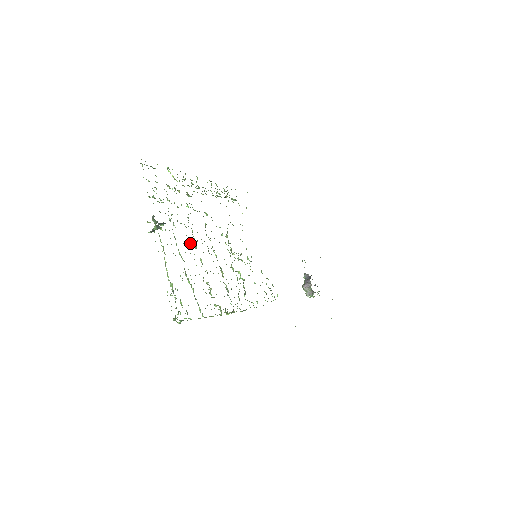
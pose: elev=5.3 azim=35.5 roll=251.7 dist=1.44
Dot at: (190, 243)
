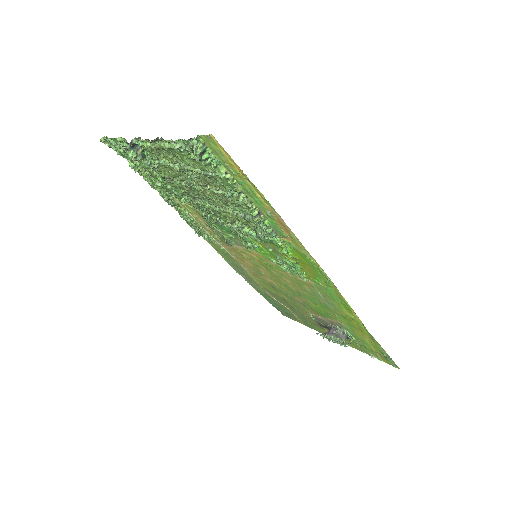
Dot at: (177, 179)
